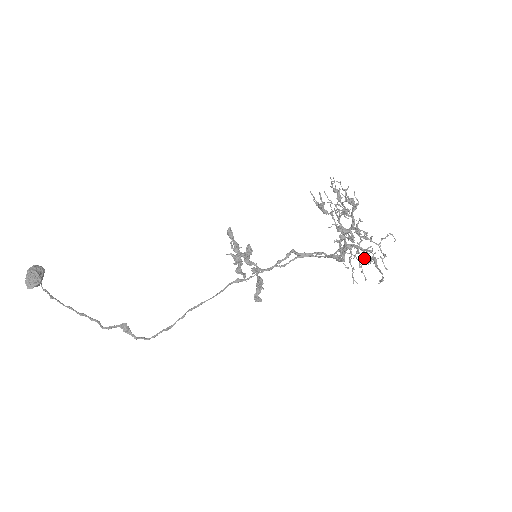
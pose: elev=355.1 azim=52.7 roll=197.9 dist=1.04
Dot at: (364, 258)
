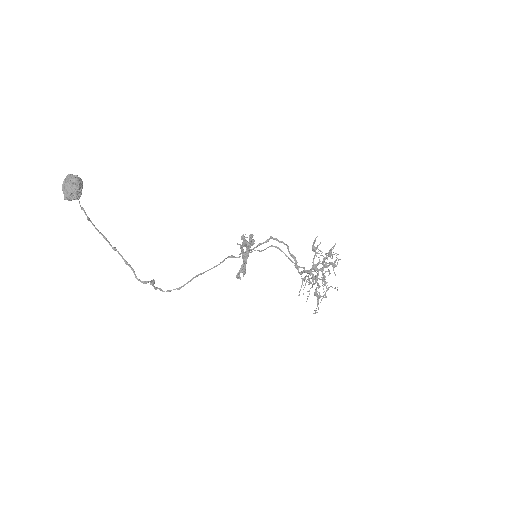
Dot at: occluded
